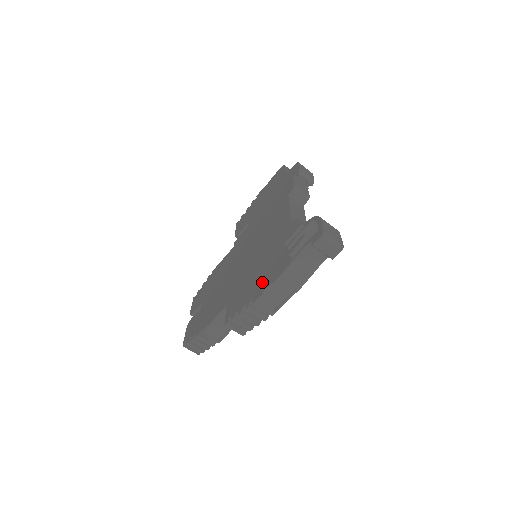
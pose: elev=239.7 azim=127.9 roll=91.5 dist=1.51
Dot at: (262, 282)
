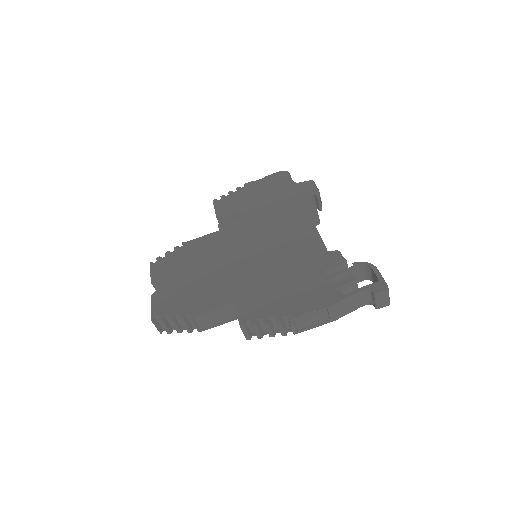
Dot at: (298, 301)
